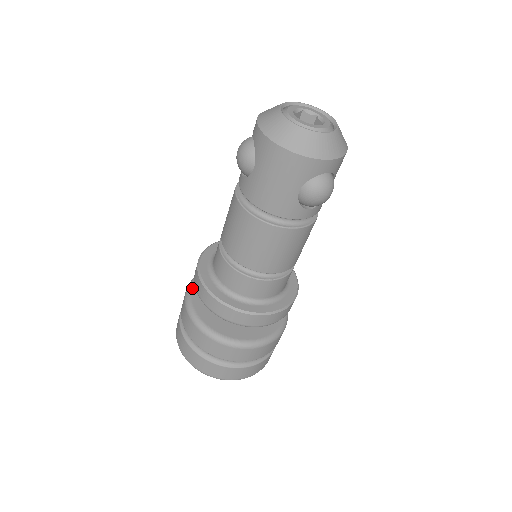
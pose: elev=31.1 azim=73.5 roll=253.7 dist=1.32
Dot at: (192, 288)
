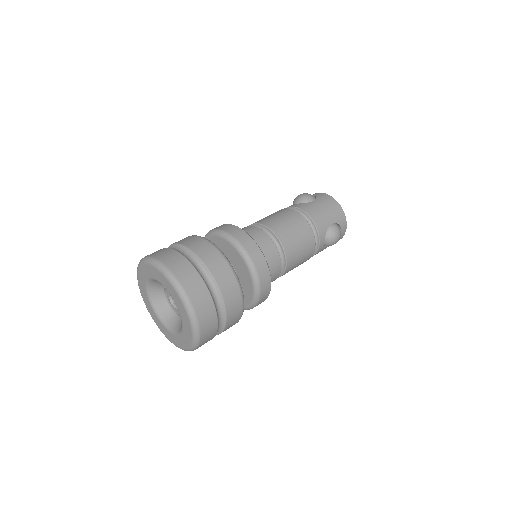
Dot at: occluded
